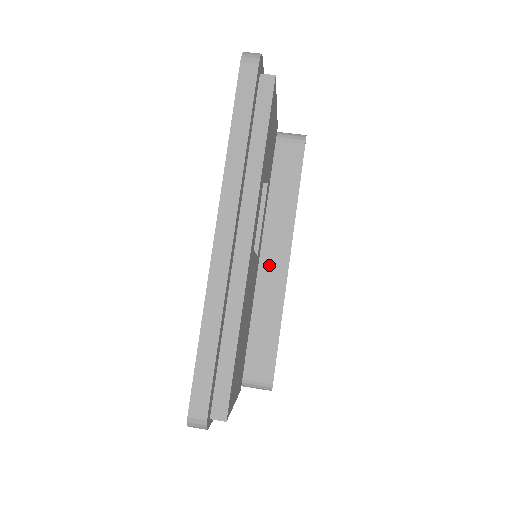
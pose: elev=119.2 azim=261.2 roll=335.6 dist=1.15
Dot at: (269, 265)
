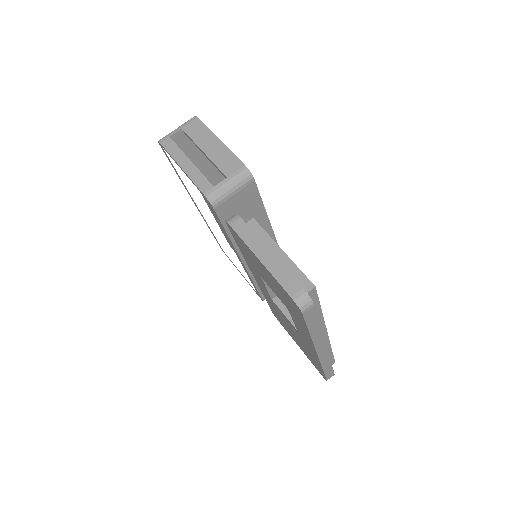
Dot at: occluded
